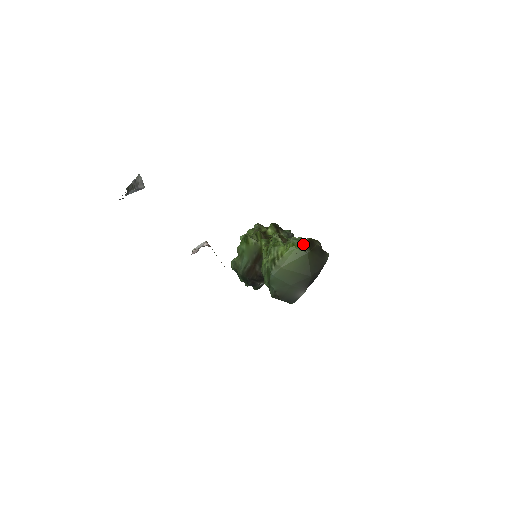
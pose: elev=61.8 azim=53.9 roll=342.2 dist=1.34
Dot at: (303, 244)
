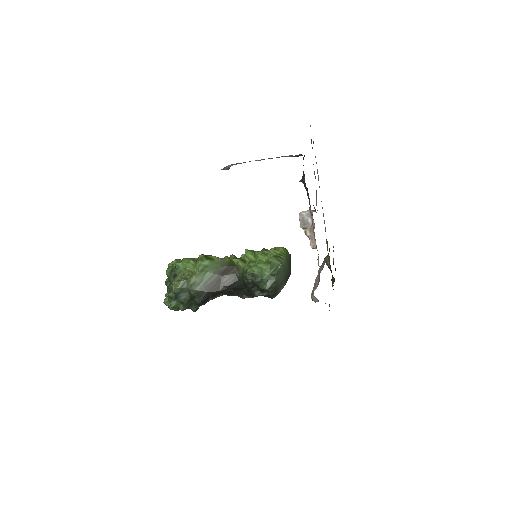
Dot at: occluded
